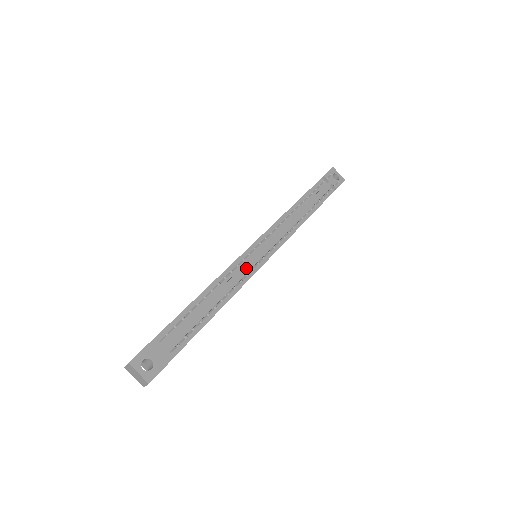
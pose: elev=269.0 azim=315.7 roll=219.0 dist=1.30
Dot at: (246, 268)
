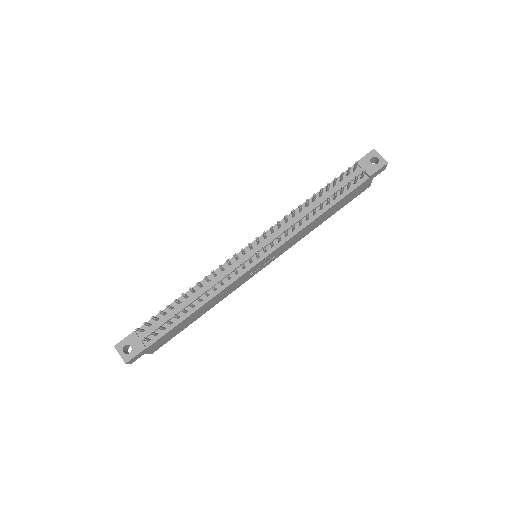
Dot at: (231, 271)
